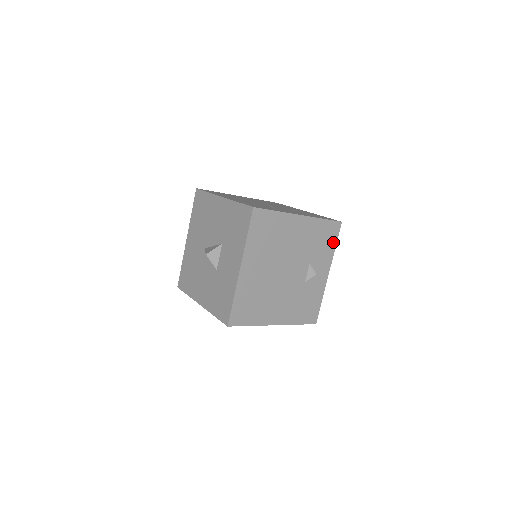
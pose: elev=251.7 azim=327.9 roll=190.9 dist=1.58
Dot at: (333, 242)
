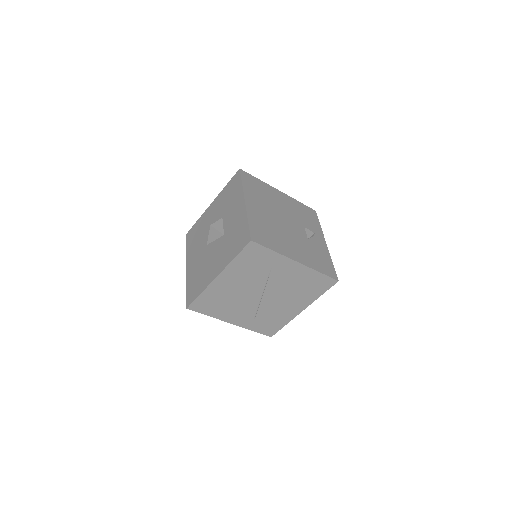
Dot at: (316, 221)
